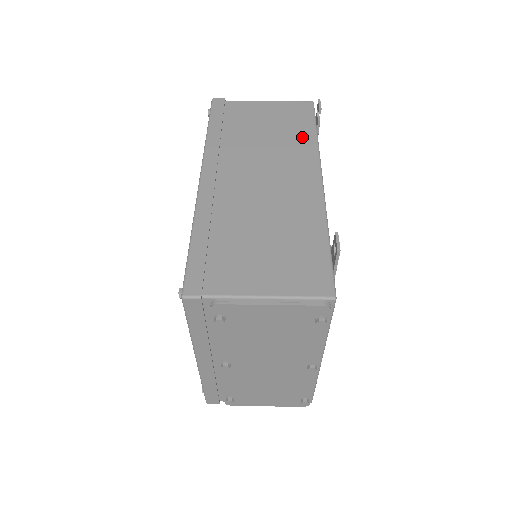
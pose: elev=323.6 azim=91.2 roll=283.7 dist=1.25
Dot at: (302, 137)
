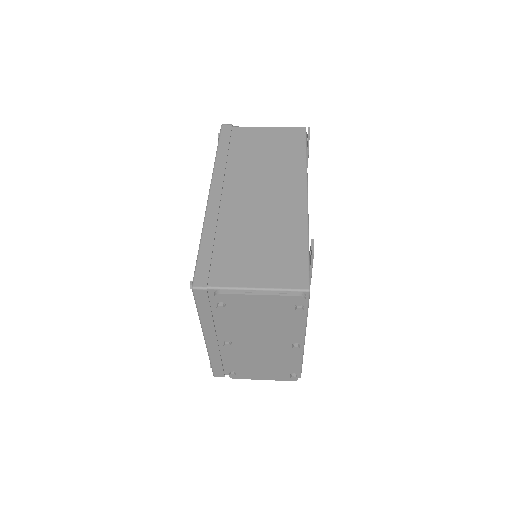
Dot at: (294, 159)
